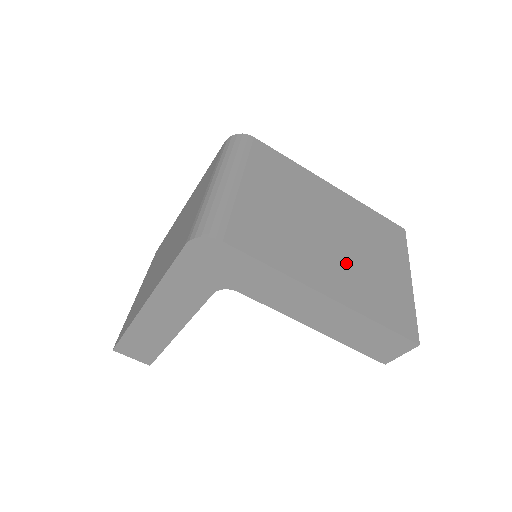
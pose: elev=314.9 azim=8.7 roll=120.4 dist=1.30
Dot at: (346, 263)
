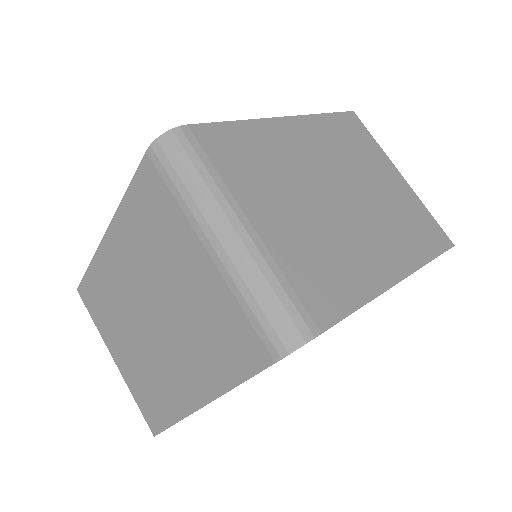
Dot at: (374, 219)
